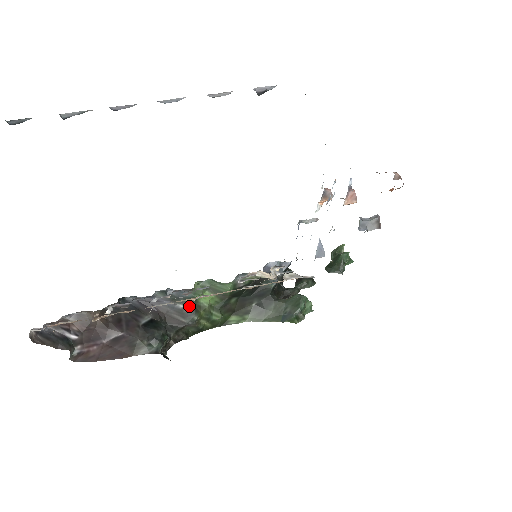
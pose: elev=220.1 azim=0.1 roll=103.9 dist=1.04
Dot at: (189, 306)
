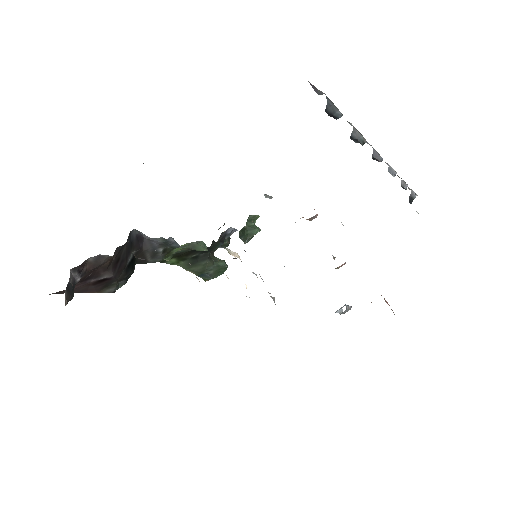
Dot at: (165, 251)
